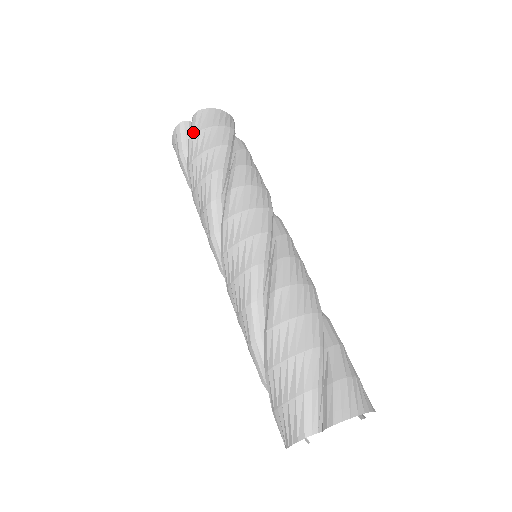
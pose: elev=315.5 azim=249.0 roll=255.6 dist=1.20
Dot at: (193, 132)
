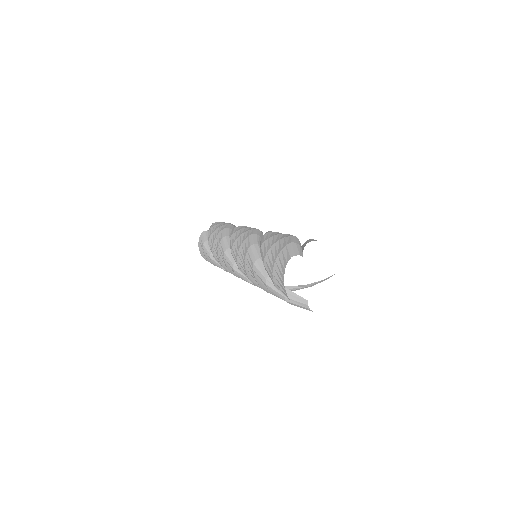
Dot at: (210, 228)
